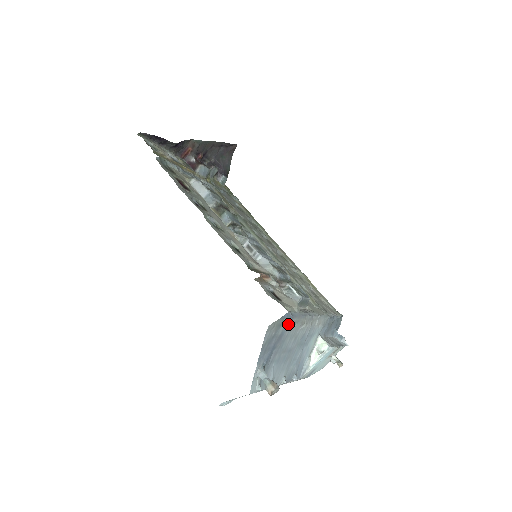
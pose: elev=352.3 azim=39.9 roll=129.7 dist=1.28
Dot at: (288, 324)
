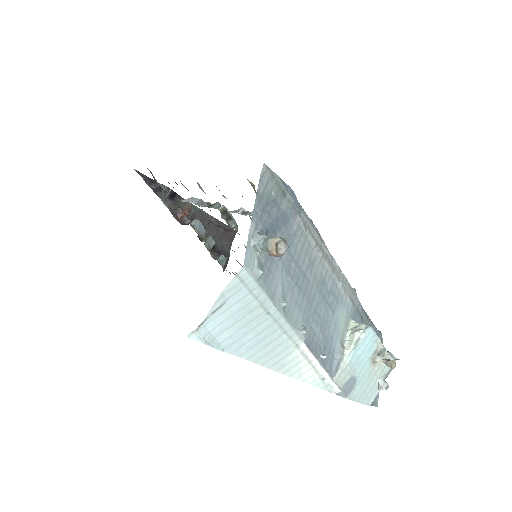
Dot at: (294, 210)
